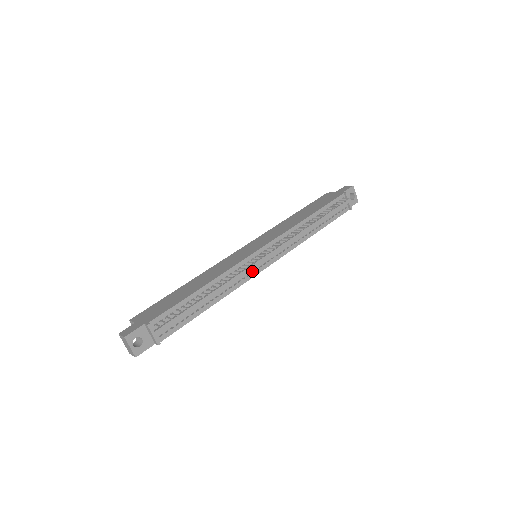
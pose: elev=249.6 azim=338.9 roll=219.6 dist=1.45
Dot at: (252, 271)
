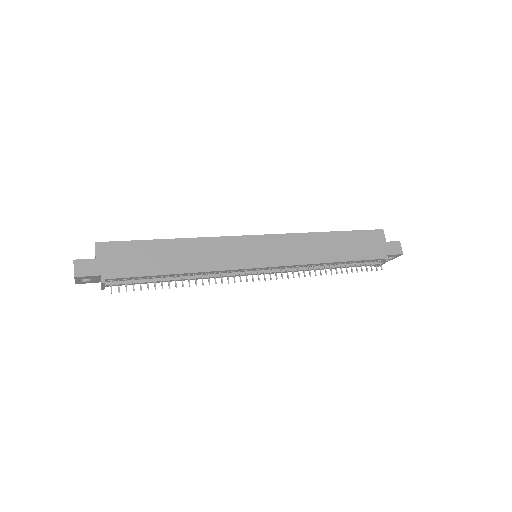
Dot at: occluded
